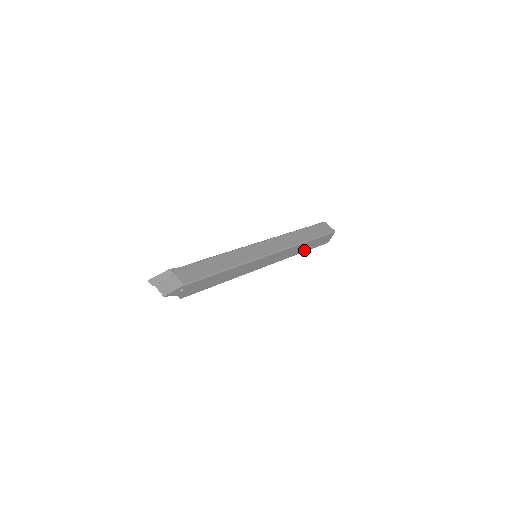
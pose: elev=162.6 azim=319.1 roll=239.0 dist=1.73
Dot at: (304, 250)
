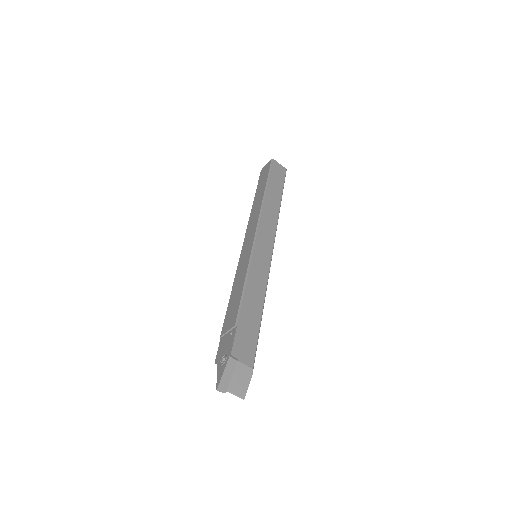
Dot at: occluded
